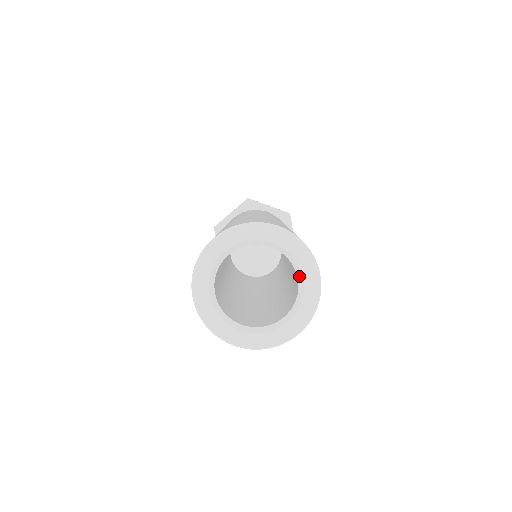
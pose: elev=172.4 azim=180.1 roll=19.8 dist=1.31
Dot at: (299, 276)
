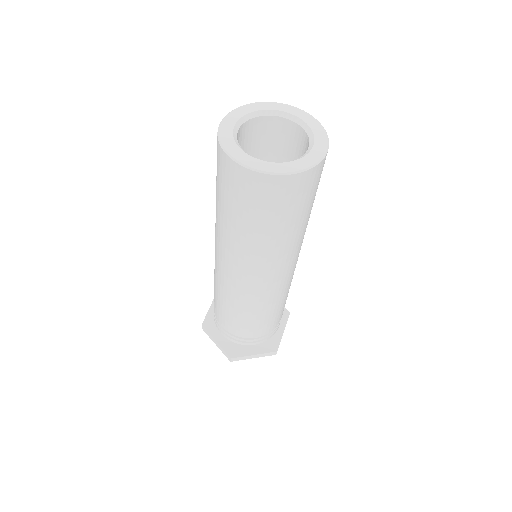
Dot at: (311, 145)
